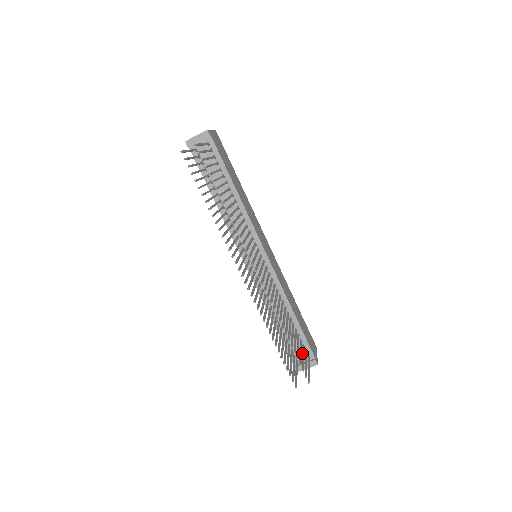
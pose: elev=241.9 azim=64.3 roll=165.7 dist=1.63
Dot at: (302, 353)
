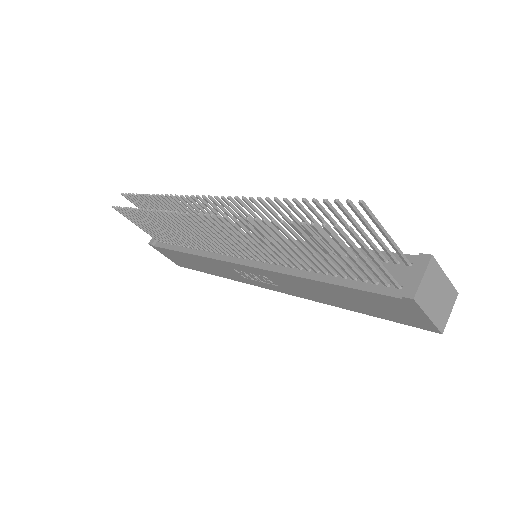
Dot at: occluded
